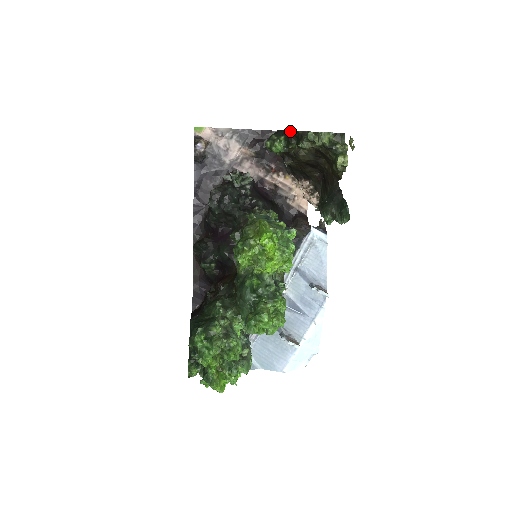
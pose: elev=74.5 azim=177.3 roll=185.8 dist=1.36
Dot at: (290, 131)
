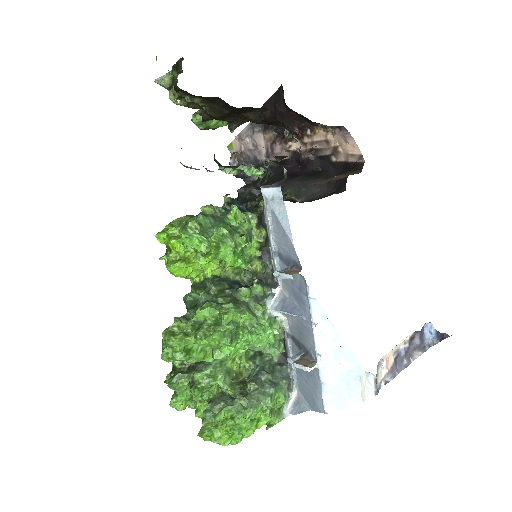
Dot at: occluded
